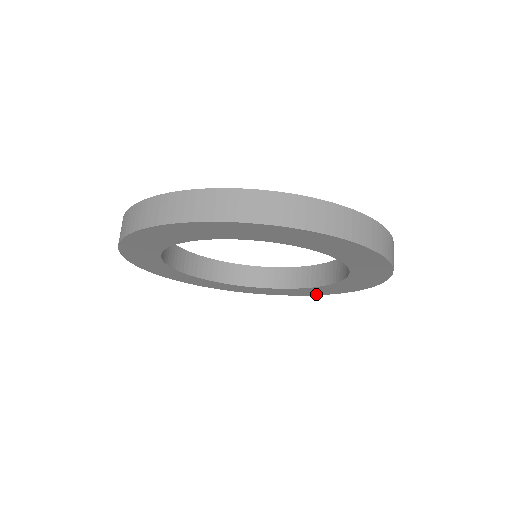
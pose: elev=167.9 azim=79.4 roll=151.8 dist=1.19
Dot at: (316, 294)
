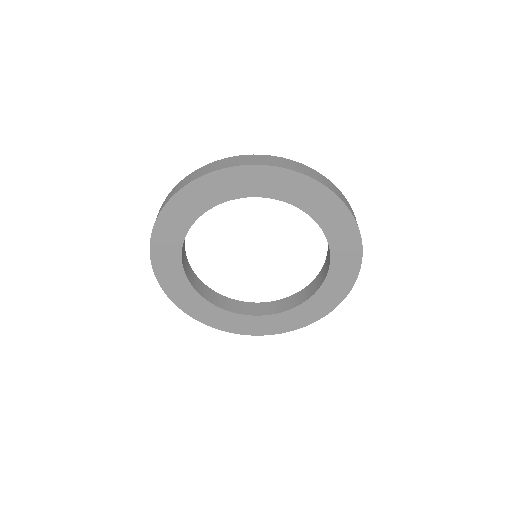
Dot at: (303, 324)
